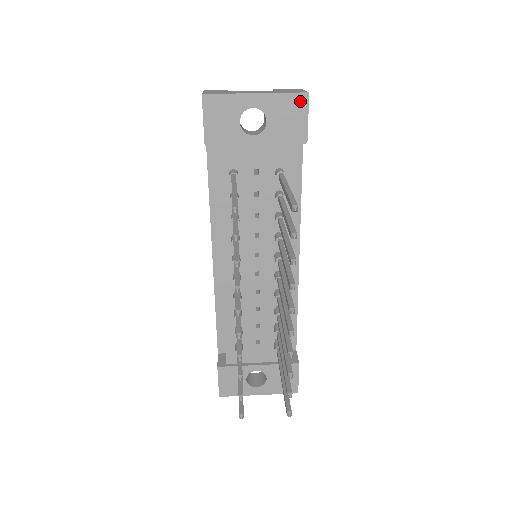
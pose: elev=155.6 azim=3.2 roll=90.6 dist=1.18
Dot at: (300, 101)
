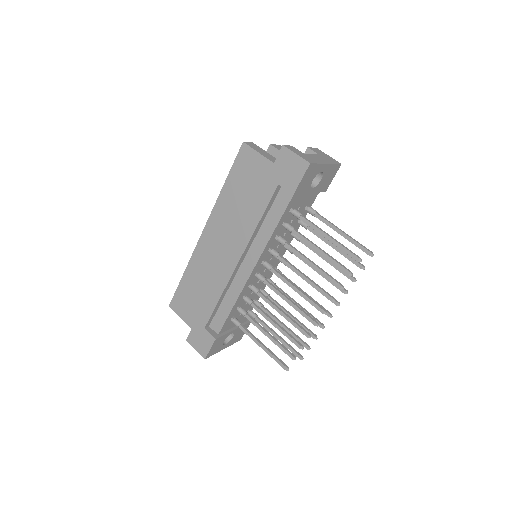
Dot at: (337, 169)
